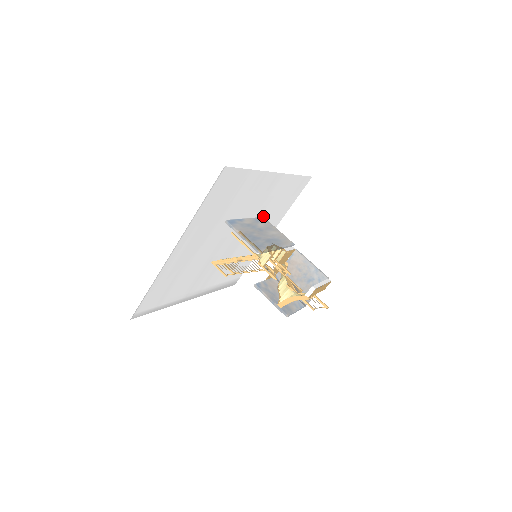
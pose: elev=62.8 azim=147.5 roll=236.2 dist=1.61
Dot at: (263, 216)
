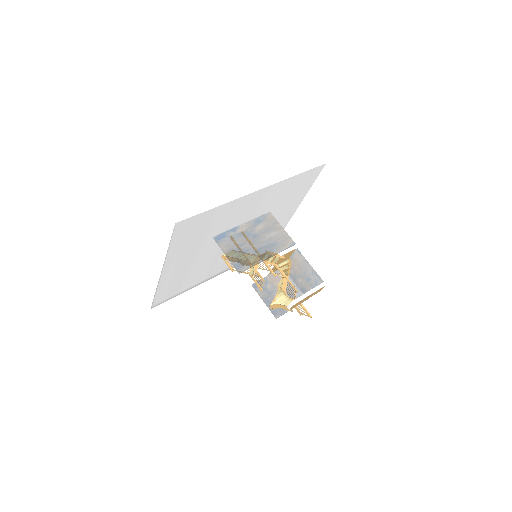
Dot at: (269, 211)
